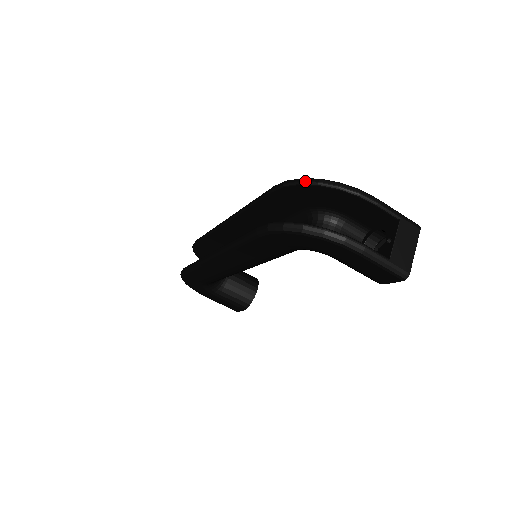
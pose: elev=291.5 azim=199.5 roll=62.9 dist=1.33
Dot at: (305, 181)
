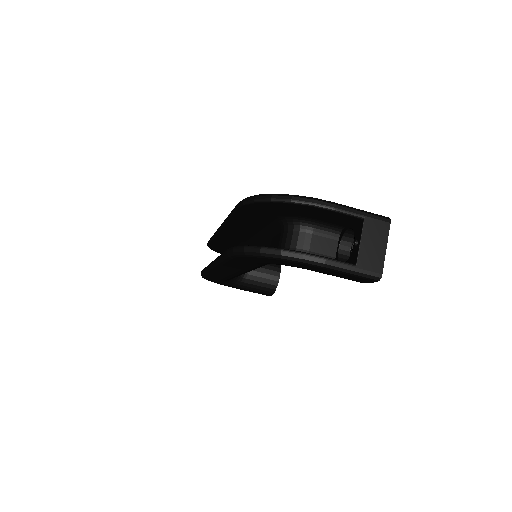
Dot at: (259, 199)
